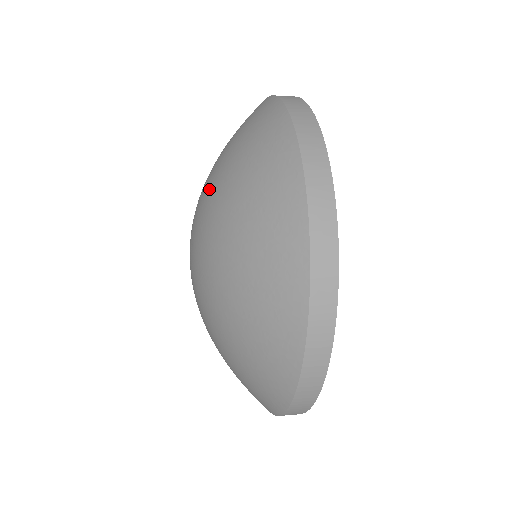
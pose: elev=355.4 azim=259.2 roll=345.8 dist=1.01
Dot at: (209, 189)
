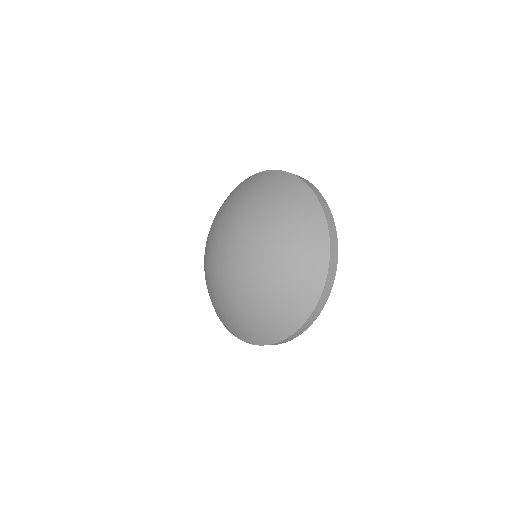
Dot at: (240, 209)
